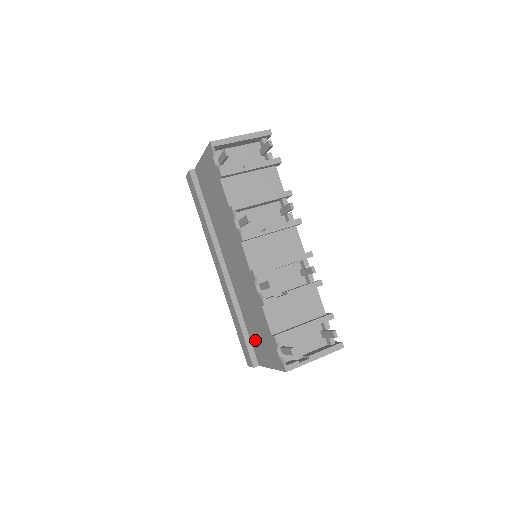
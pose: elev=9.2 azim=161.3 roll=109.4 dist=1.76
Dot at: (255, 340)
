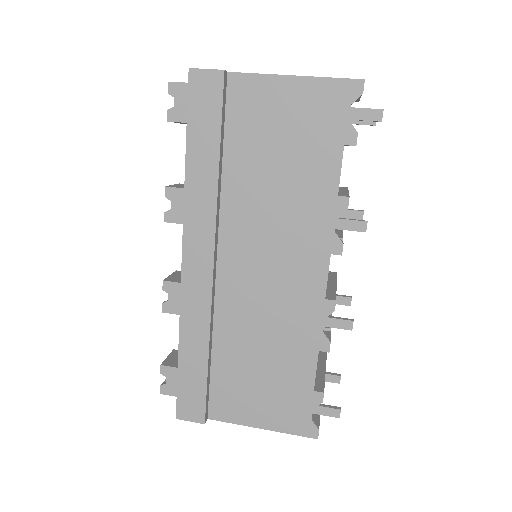
Dot at: (233, 385)
